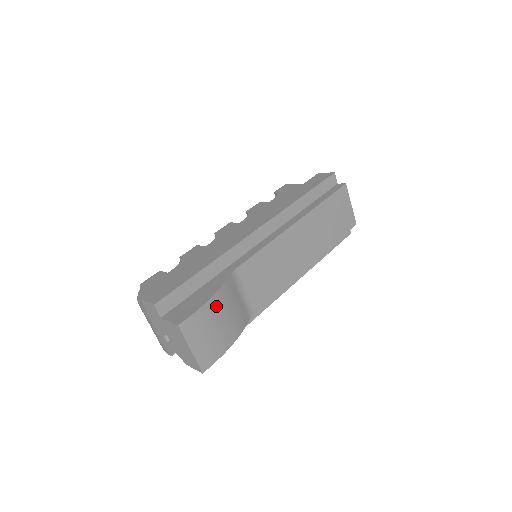
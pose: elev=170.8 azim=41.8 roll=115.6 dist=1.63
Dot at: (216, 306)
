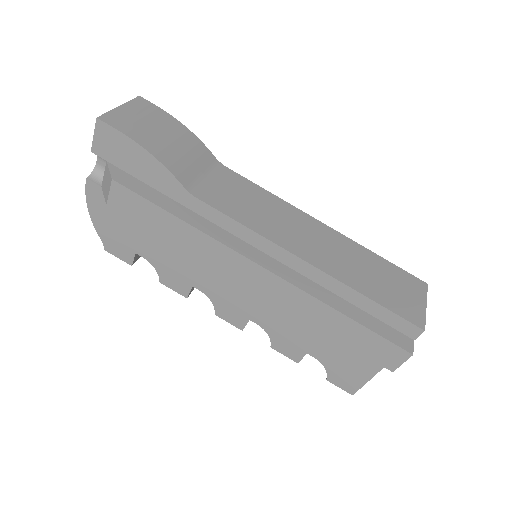
Dot at: (177, 130)
